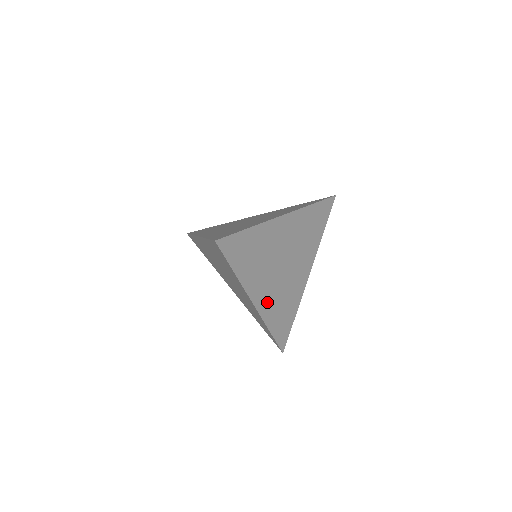
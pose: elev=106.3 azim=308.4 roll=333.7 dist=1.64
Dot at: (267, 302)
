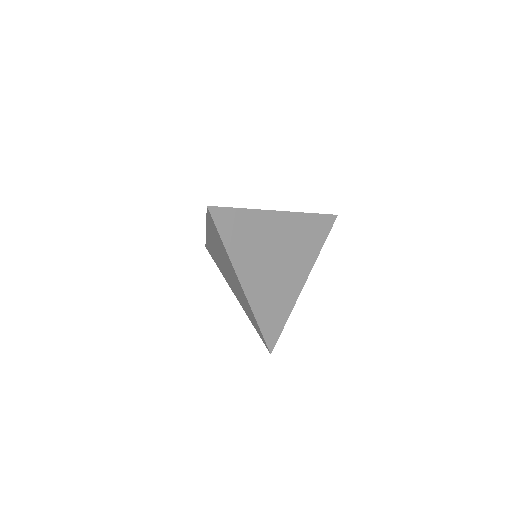
Dot at: (256, 289)
